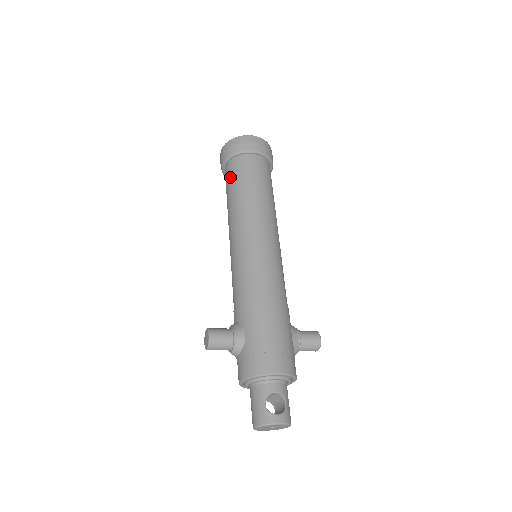
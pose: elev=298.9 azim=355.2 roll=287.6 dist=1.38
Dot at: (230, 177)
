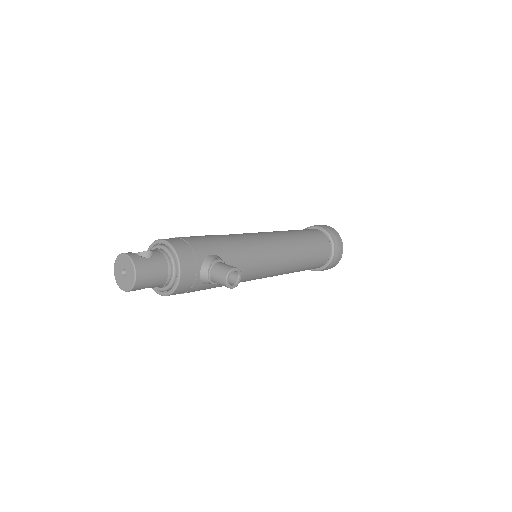
Dot at: occluded
